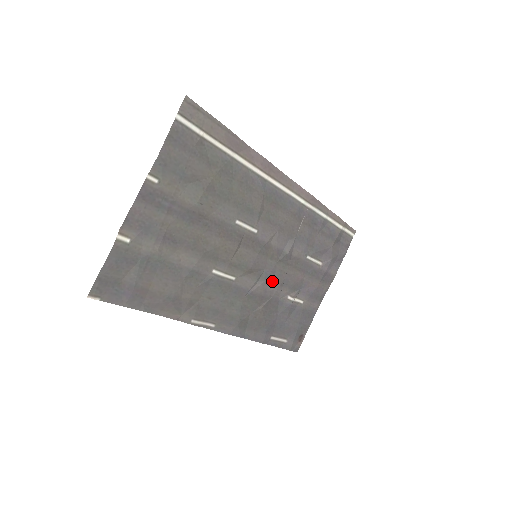
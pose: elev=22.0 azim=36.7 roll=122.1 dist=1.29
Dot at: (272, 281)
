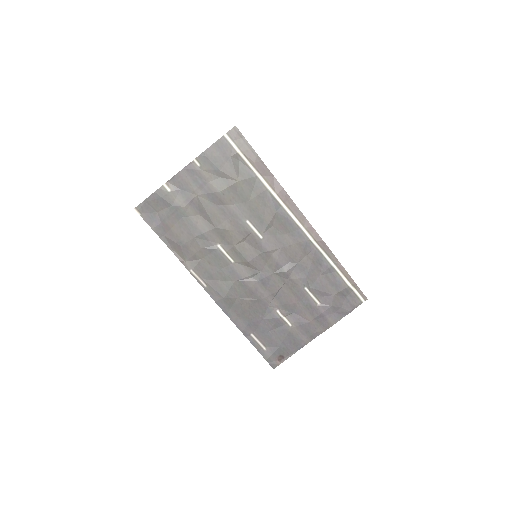
Dot at: (265, 286)
